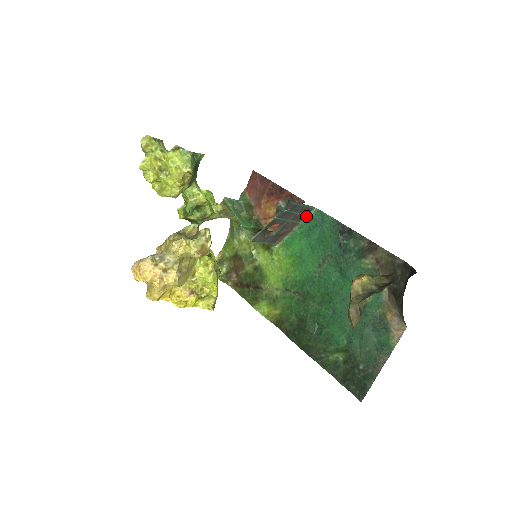
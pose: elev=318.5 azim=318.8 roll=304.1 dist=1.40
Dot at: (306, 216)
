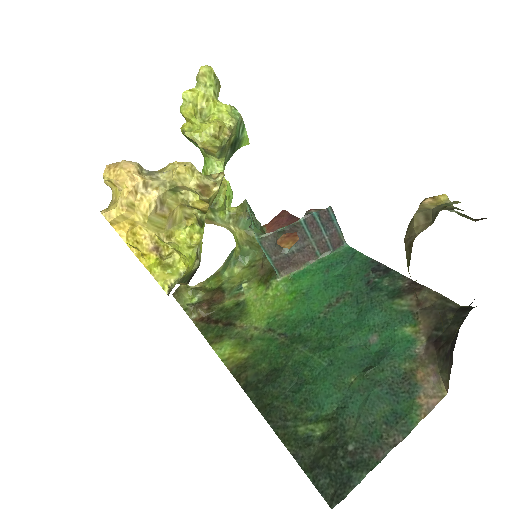
Dot at: (332, 251)
